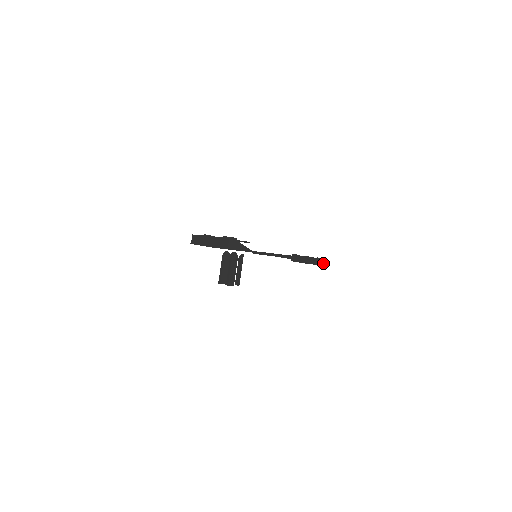
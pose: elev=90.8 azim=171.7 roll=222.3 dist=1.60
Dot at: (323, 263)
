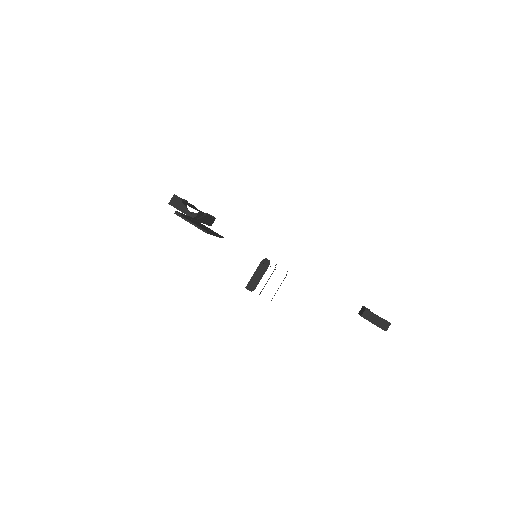
Dot at: (206, 232)
